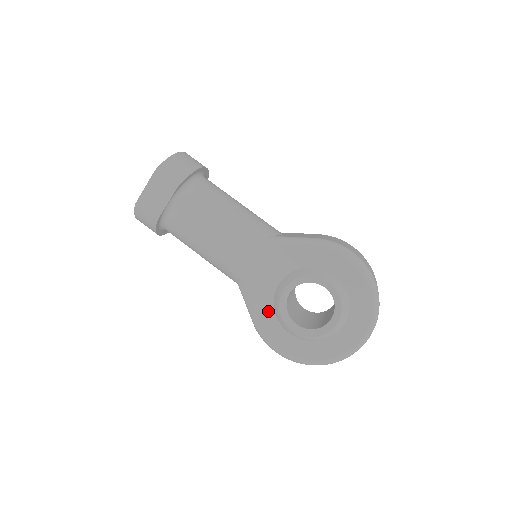
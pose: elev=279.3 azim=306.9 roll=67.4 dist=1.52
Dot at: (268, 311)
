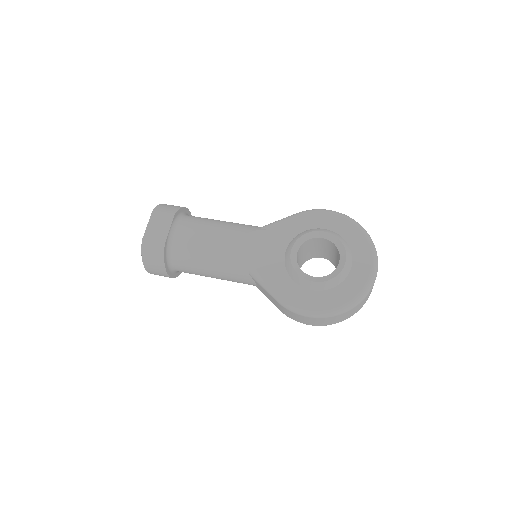
Dot at: (285, 281)
